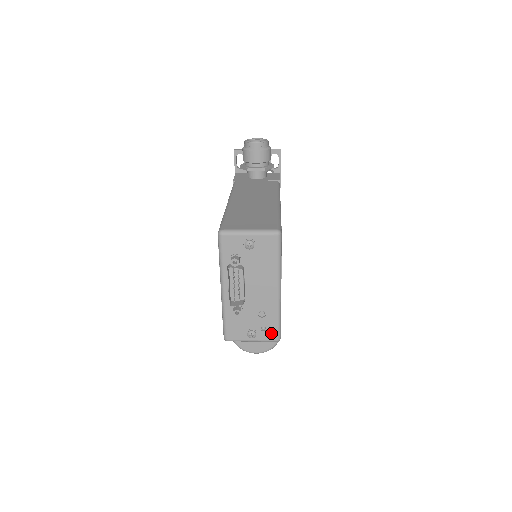
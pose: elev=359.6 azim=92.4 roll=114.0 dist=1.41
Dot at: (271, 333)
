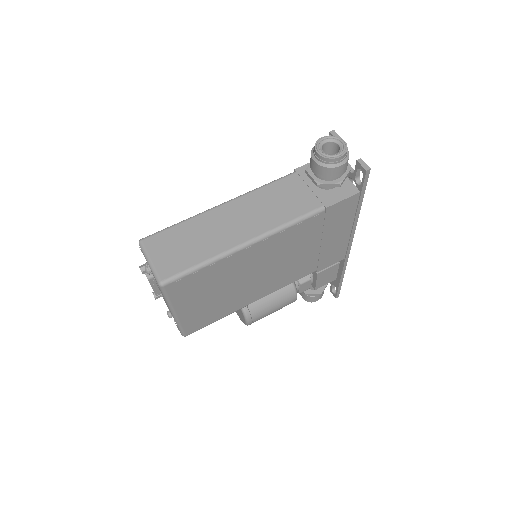
Dot at: occluded
